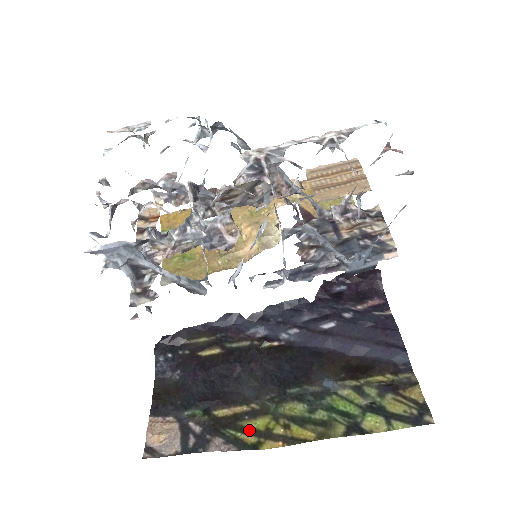
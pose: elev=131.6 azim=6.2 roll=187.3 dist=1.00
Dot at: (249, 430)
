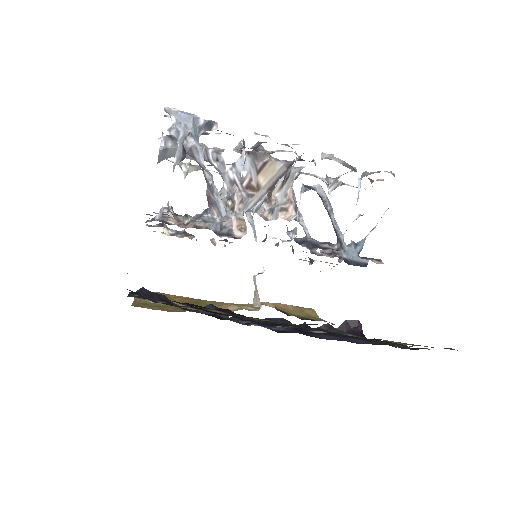
Dot at: occluded
